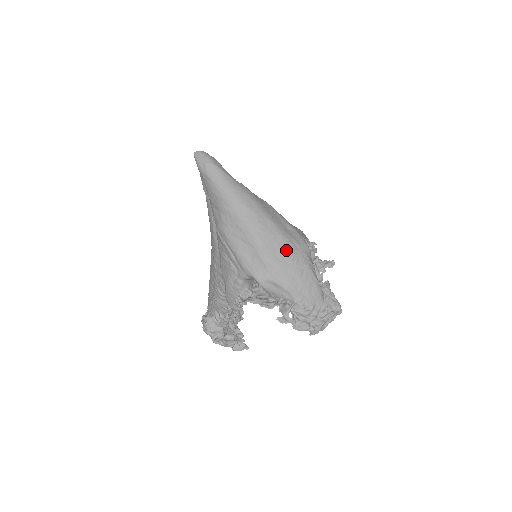
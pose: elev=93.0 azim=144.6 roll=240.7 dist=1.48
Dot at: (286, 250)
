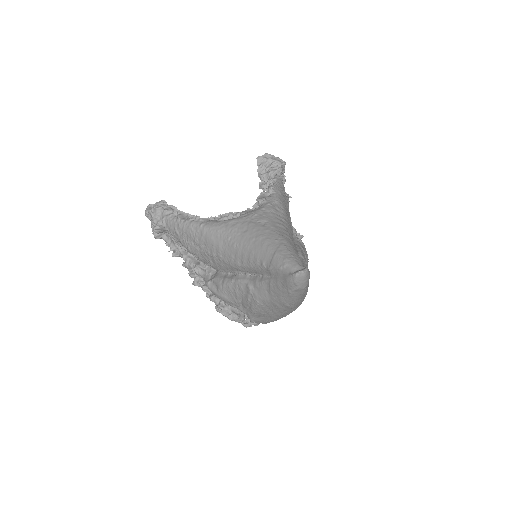
Dot at: occluded
